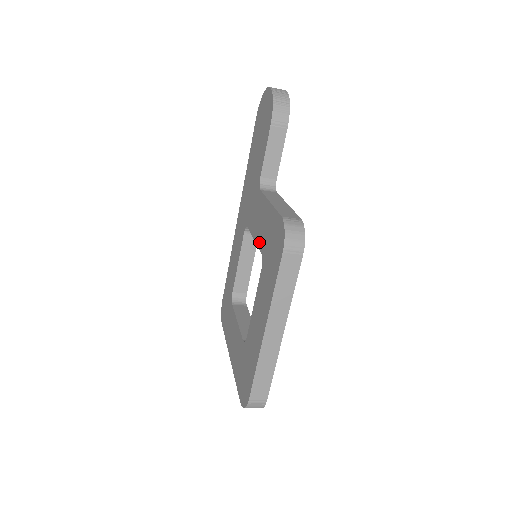
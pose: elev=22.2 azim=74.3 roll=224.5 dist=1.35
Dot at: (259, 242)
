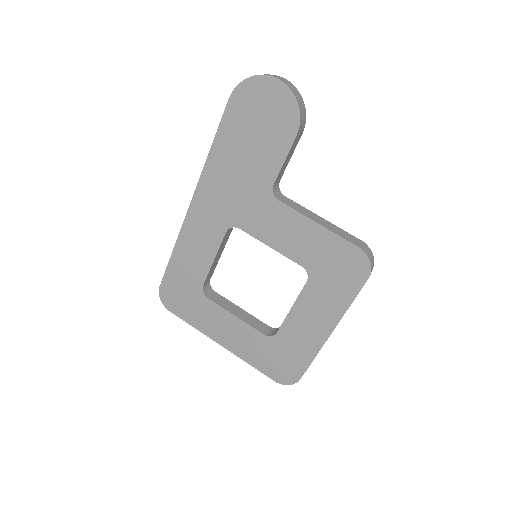
Dot at: (292, 255)
